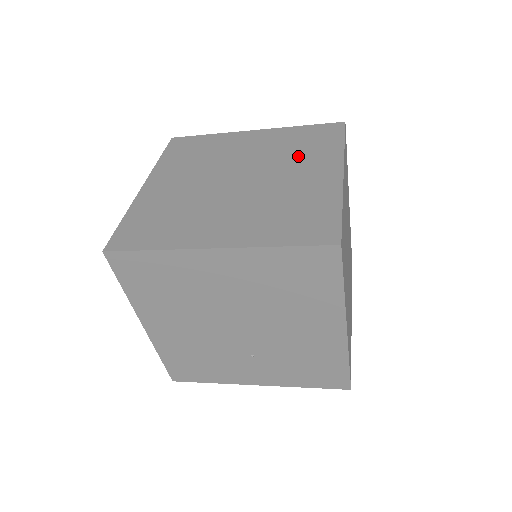
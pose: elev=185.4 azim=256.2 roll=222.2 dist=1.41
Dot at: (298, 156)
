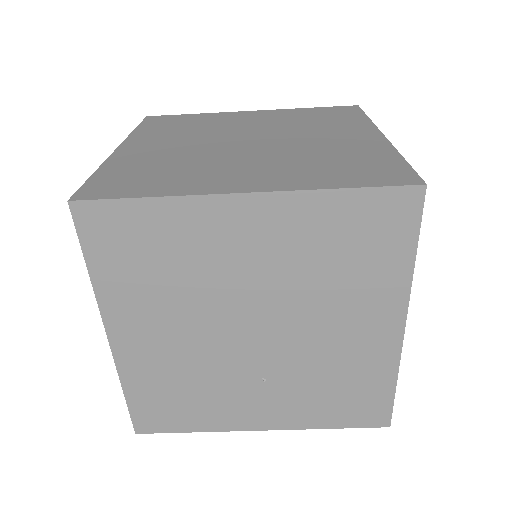
Dot at: (318, 125)
